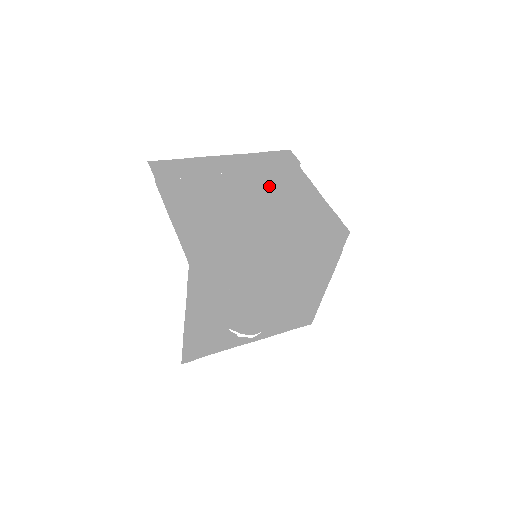
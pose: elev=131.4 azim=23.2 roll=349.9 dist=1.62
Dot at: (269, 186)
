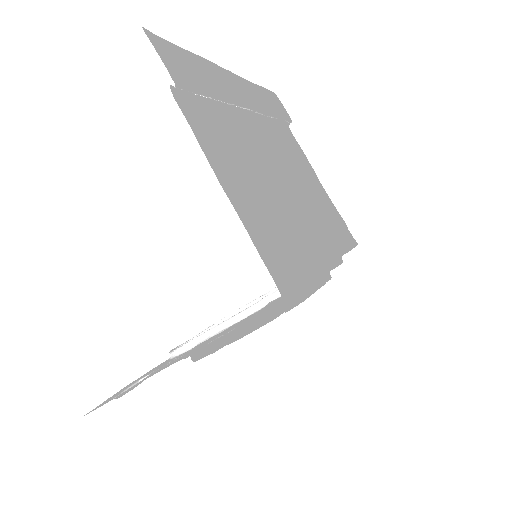
Dot at: (282, 150)
